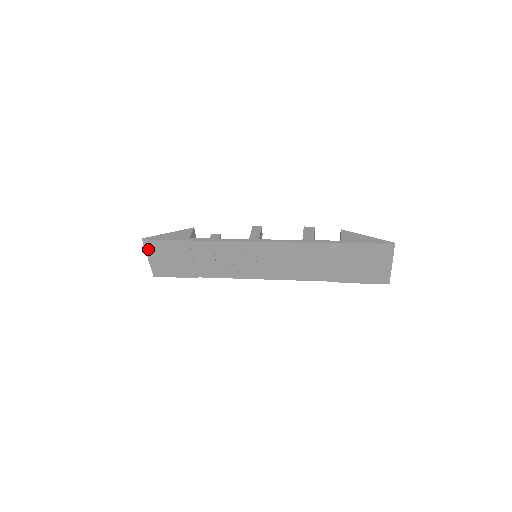
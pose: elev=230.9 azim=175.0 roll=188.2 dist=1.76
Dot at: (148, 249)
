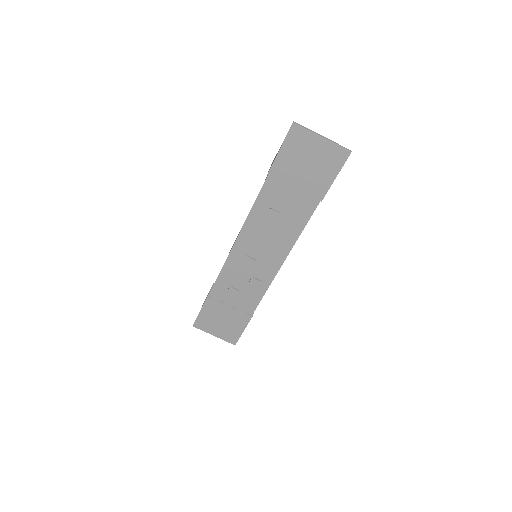
Dot at: (204, 329)
